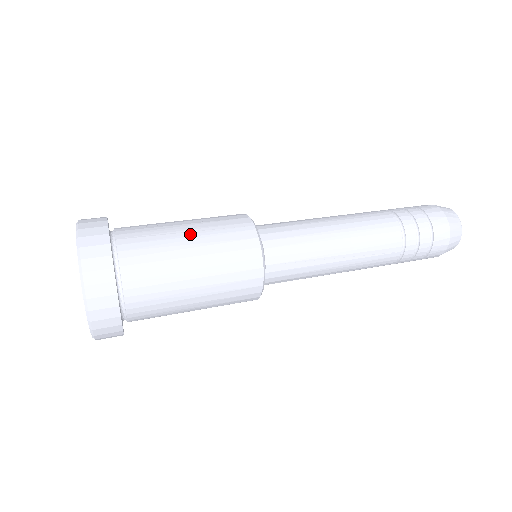
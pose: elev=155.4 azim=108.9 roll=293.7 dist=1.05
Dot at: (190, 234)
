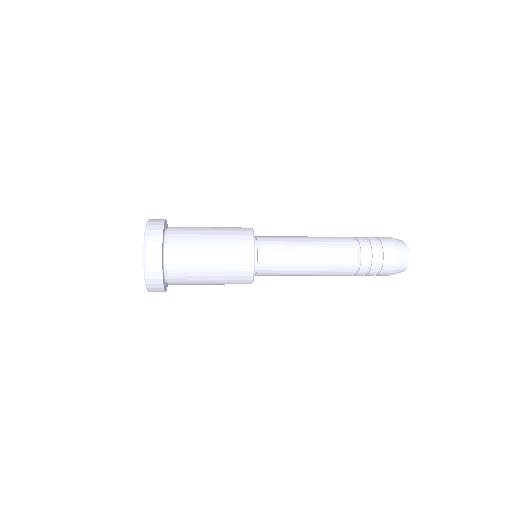
Dot at: (211, 228)
